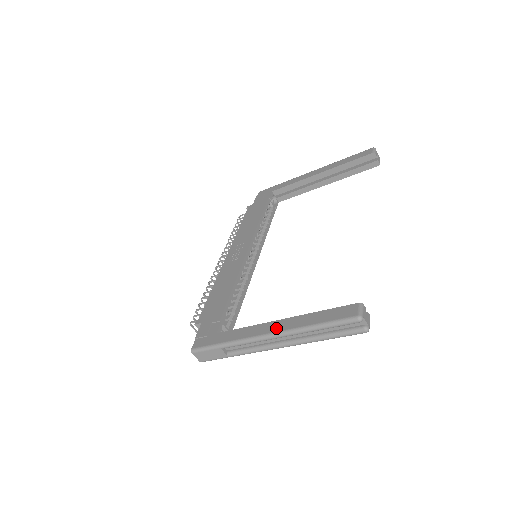
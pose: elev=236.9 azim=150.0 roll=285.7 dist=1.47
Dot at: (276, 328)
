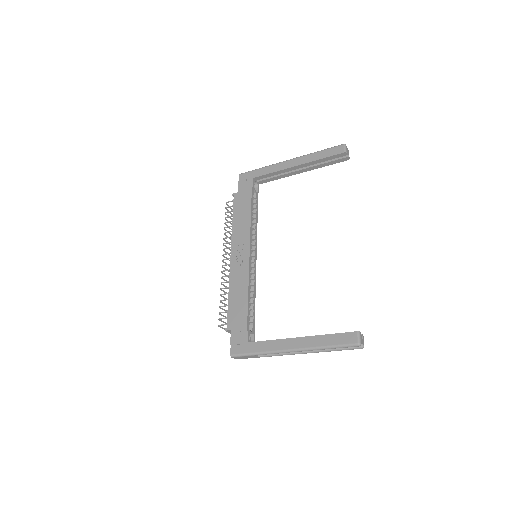
Dot at: (297, 345)
